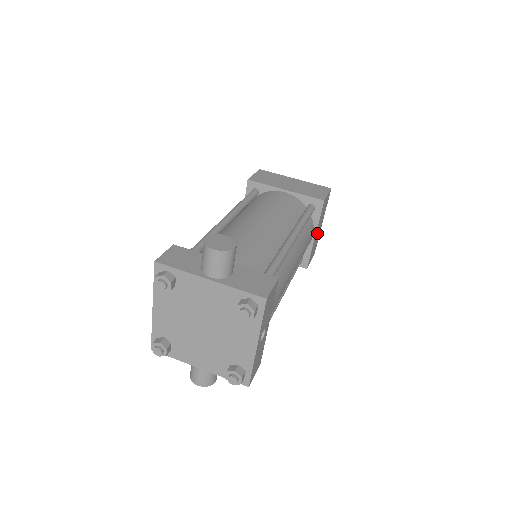
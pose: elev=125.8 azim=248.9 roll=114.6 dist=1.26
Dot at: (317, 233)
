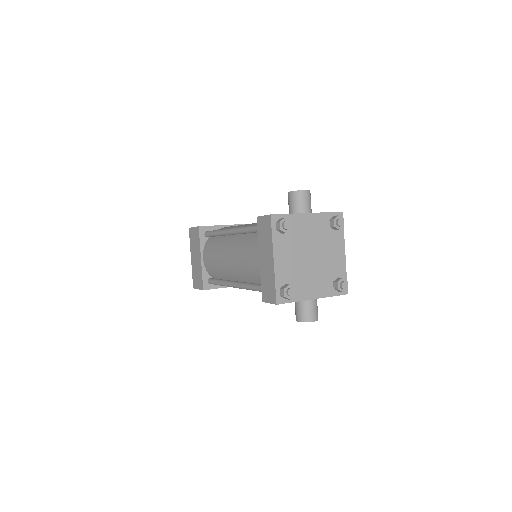
Dot at: occluded
